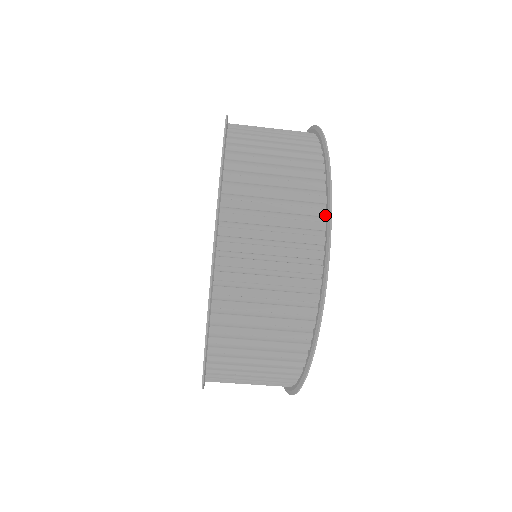
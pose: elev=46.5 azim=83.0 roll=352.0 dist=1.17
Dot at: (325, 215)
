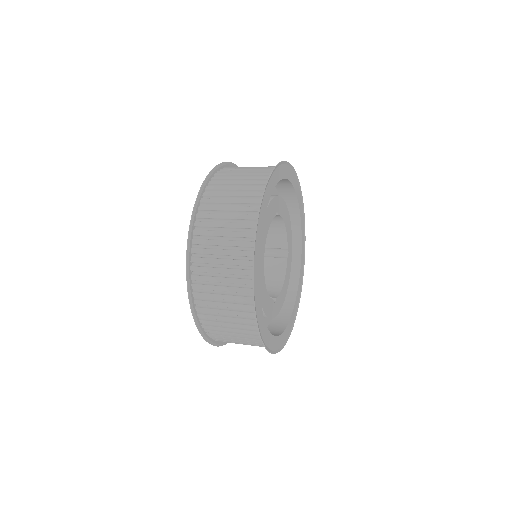
Dot at: (259, 329)
